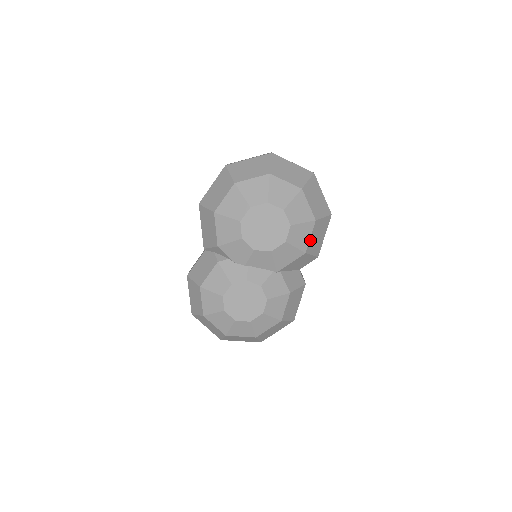
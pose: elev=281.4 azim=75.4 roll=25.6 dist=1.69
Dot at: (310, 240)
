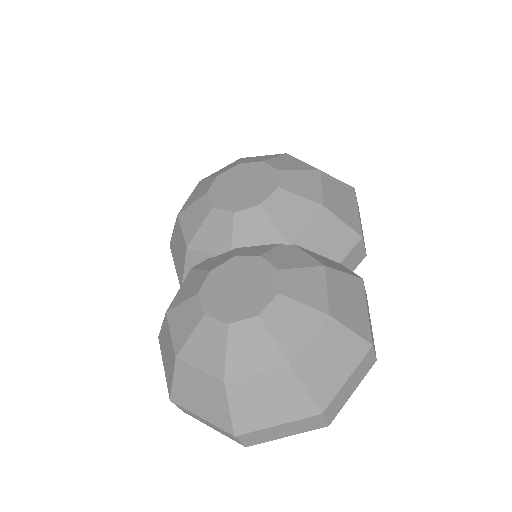
Dot at: (324, 193)
